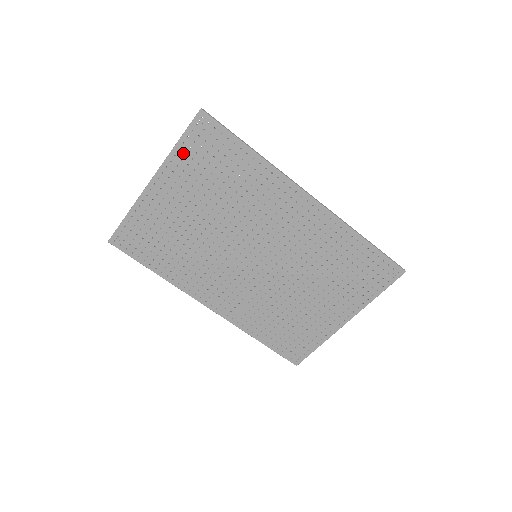
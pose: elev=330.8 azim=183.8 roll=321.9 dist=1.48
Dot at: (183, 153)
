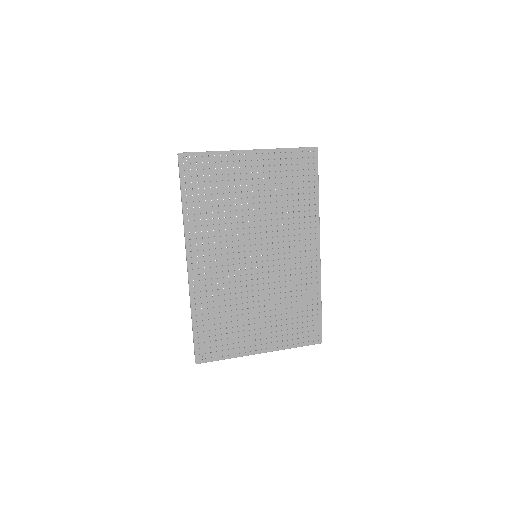
Dot at: (285, 156)
